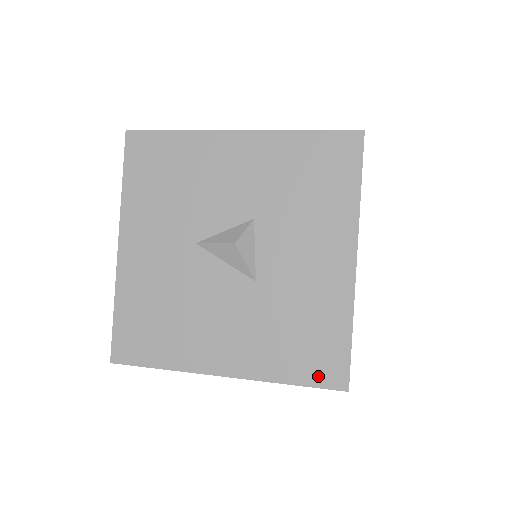
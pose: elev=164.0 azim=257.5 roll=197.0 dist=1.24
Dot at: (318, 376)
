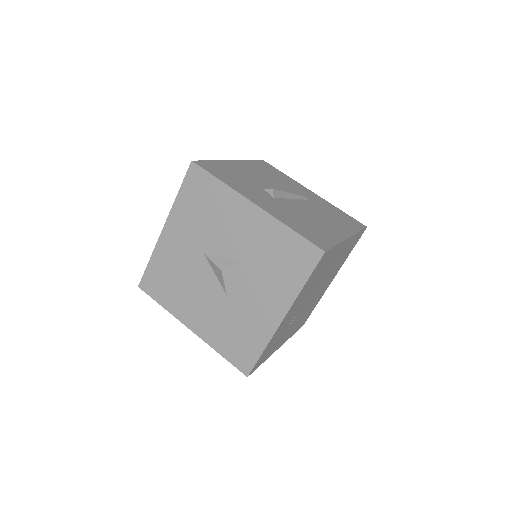
Dot at: (236, 360)
